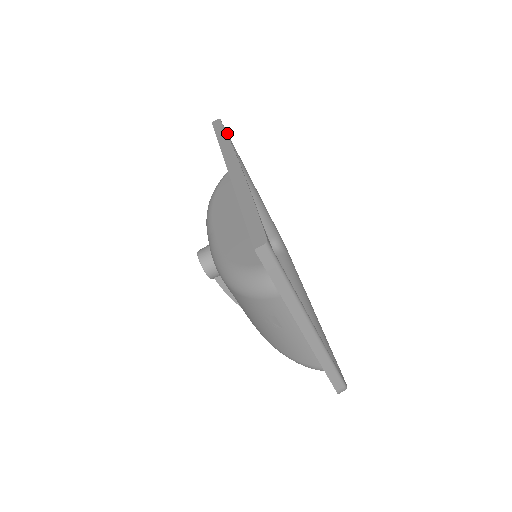
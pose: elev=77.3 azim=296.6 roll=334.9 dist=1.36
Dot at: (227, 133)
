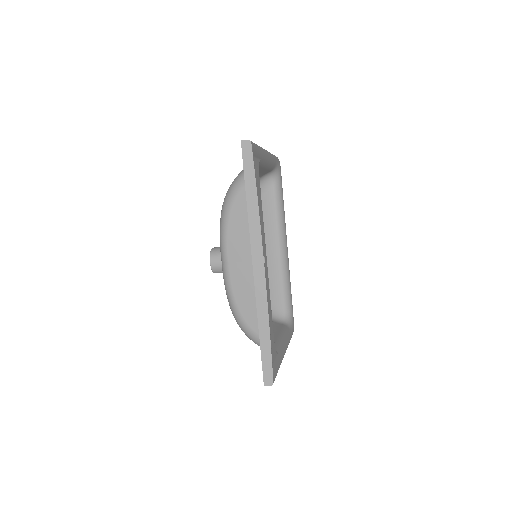
Dot at: (255, 147)
